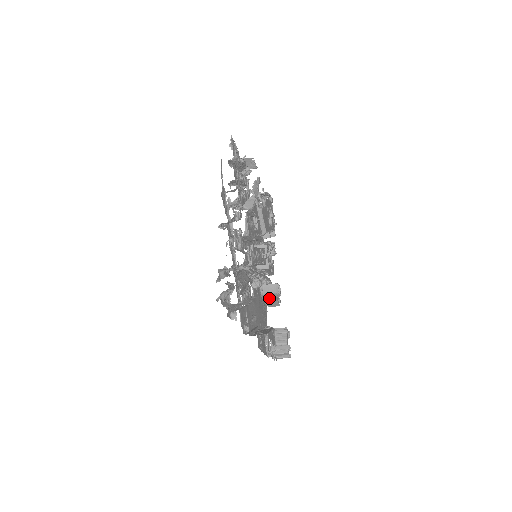
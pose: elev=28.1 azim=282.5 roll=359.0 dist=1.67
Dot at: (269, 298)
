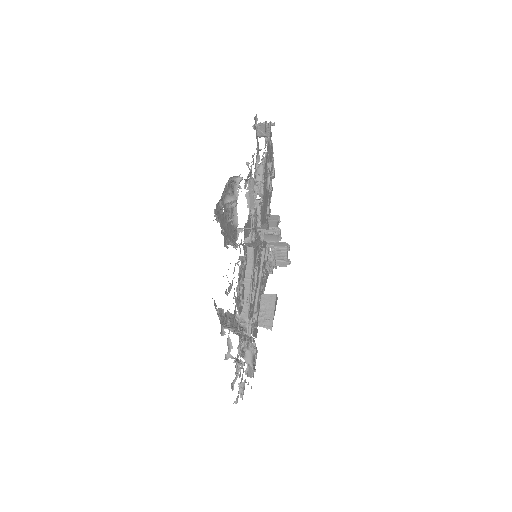
Dot at: occluded
